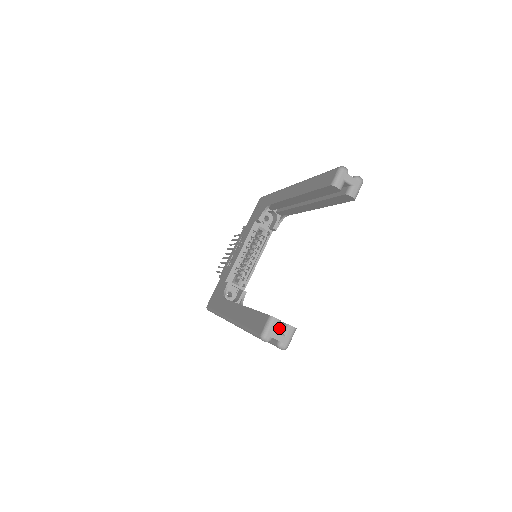
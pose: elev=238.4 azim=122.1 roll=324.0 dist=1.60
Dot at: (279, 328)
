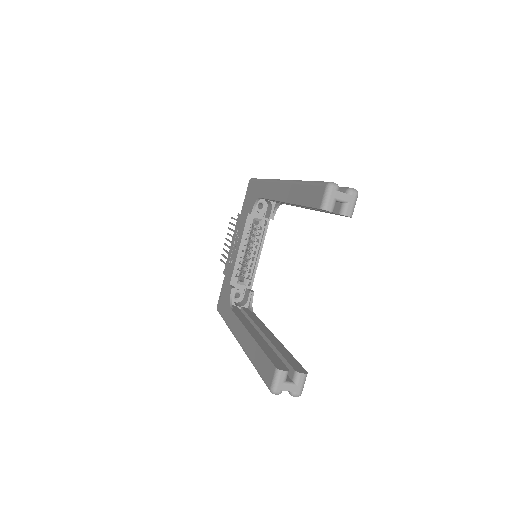
Dot at: (289, 373)
